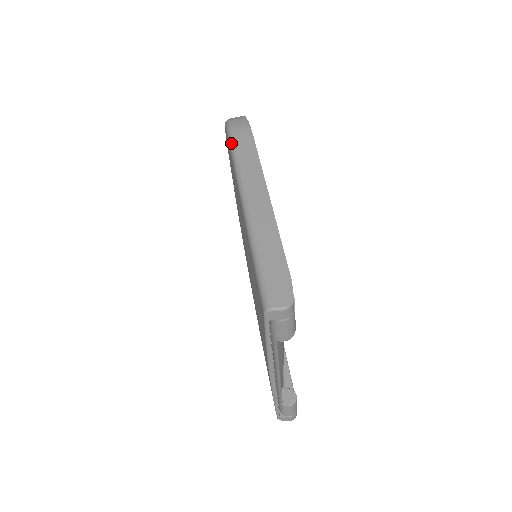
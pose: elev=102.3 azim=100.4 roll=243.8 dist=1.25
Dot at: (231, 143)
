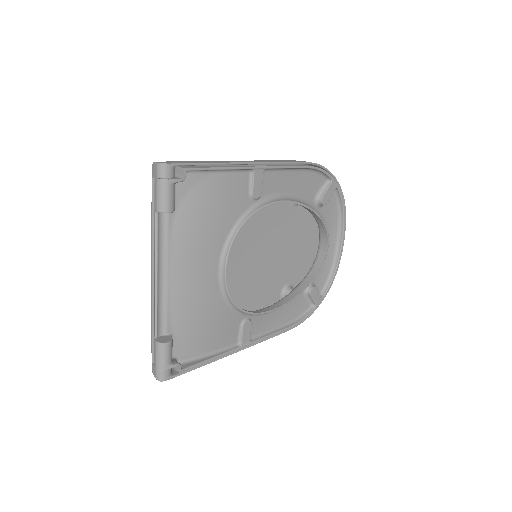
Dot at: occluded
